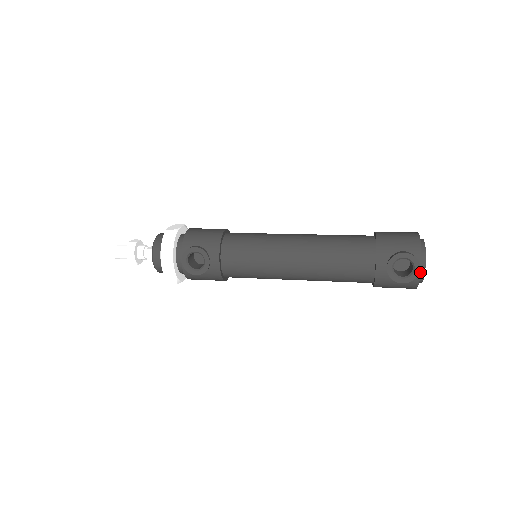
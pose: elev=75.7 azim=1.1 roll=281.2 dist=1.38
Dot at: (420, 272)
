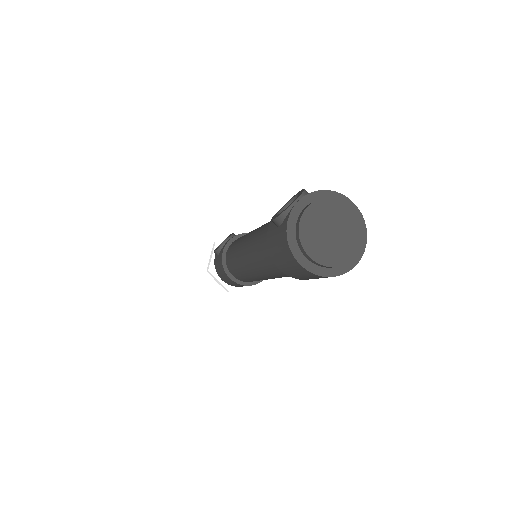
Dot at: (294, 206)
